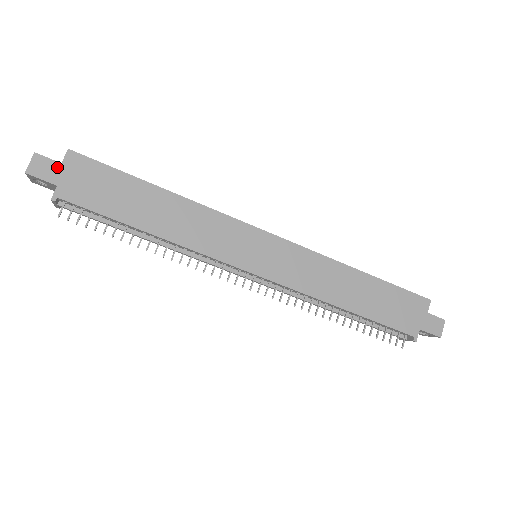
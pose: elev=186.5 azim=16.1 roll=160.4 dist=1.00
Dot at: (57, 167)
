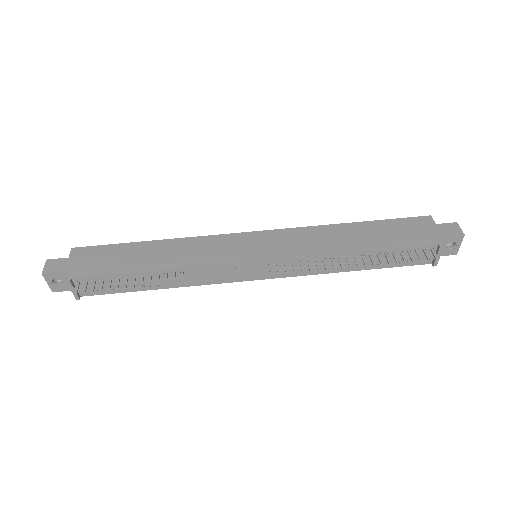
Dot at: (66, 261)
